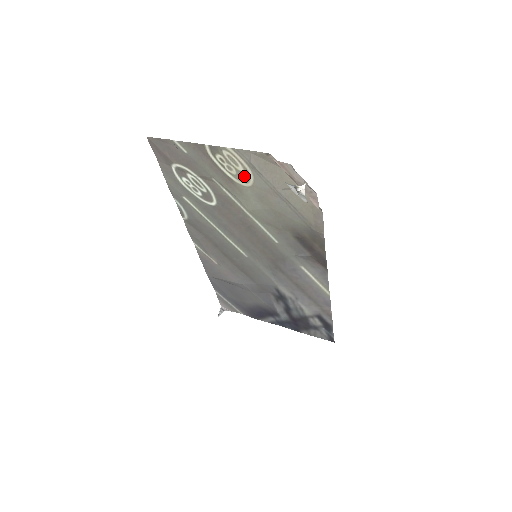
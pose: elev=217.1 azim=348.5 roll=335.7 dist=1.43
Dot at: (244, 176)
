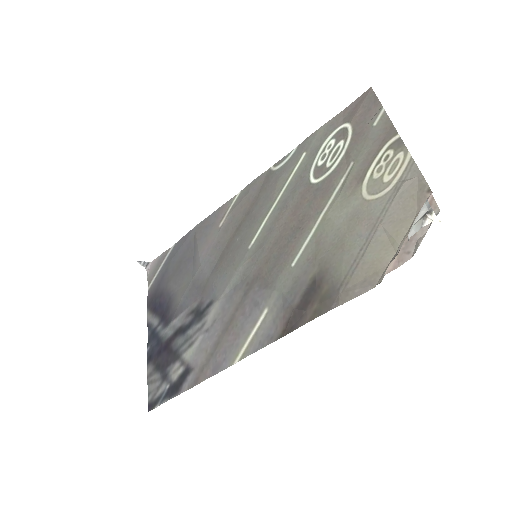
Dot at: (377, 187)
